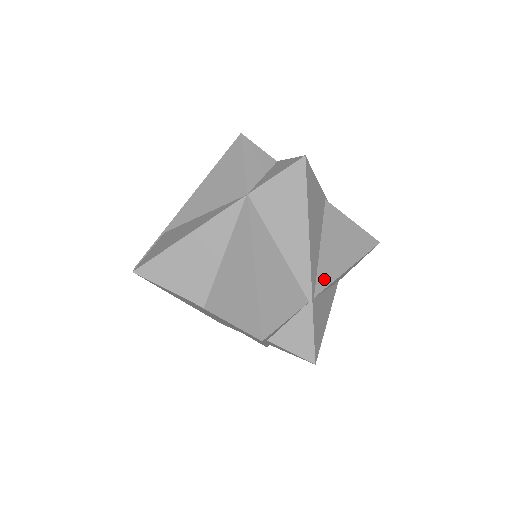
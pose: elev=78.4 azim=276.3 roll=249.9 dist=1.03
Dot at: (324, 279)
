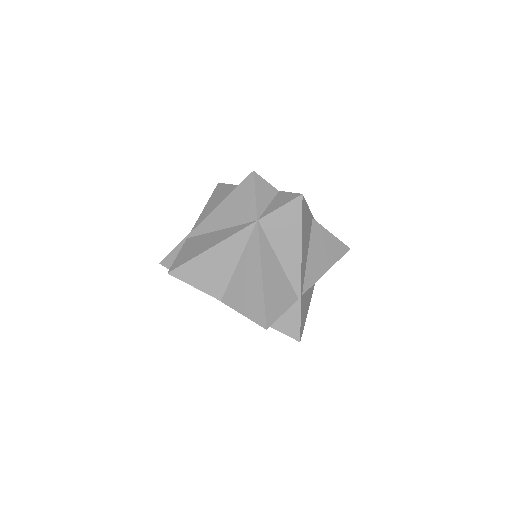
Dot at: (309, 281)
